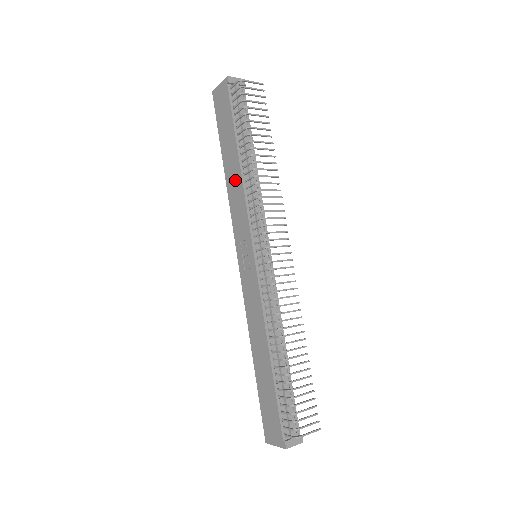
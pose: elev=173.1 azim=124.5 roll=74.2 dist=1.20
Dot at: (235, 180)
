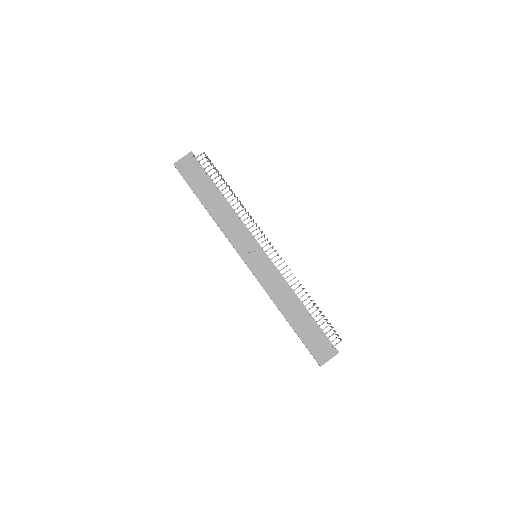
Dot at: (224, 212)
